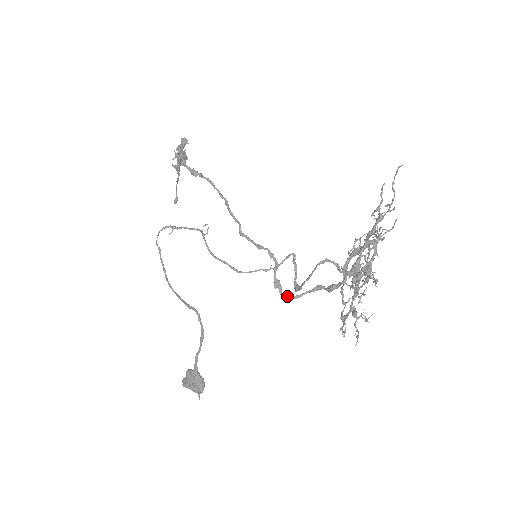
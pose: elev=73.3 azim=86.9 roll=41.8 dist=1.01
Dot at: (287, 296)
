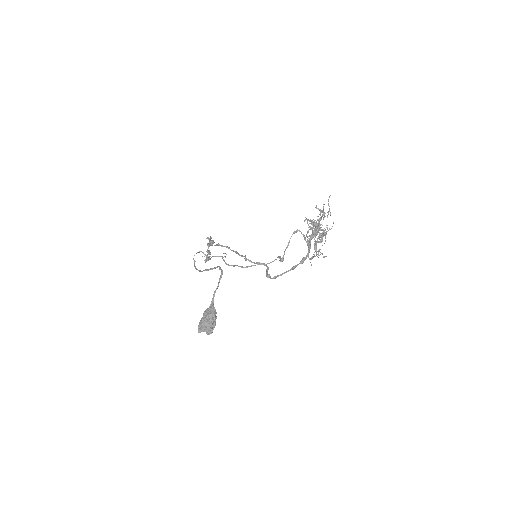
Dot at: (275, 276)
